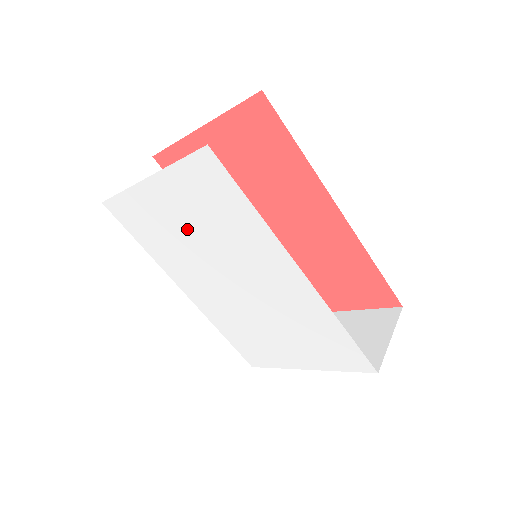
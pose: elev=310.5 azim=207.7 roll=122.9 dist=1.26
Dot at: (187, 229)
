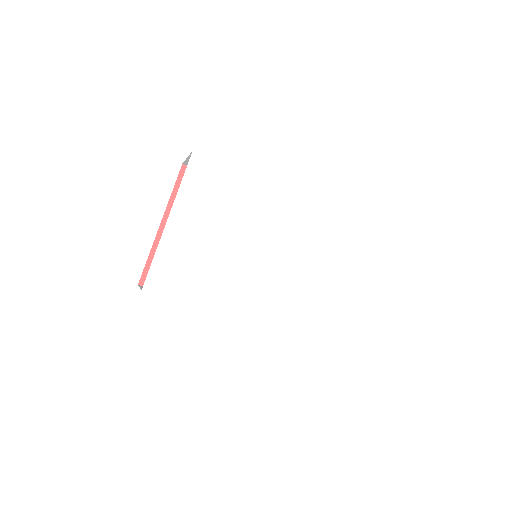
Dot at: (212, 237)
